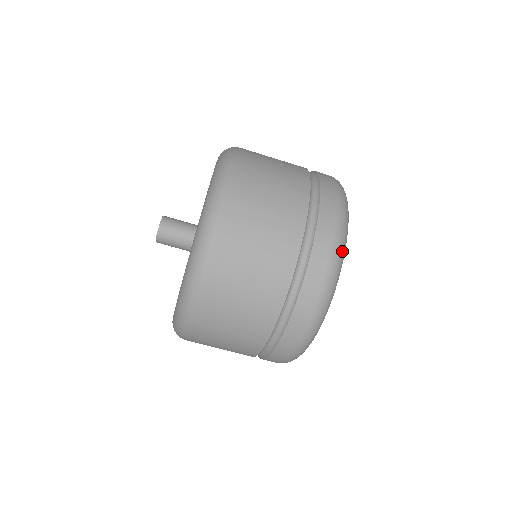
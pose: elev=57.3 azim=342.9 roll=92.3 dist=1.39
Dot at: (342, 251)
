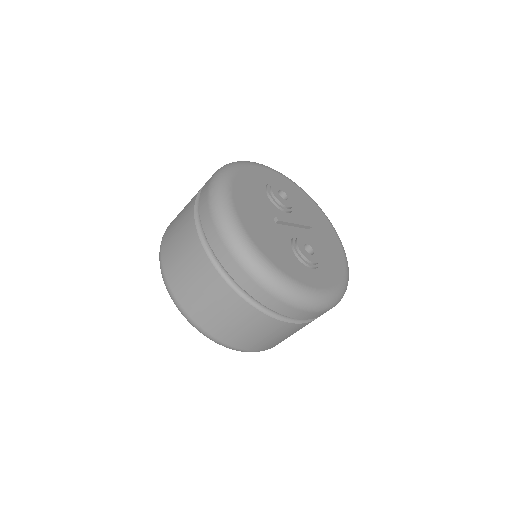
Dot at: (224, 169)
